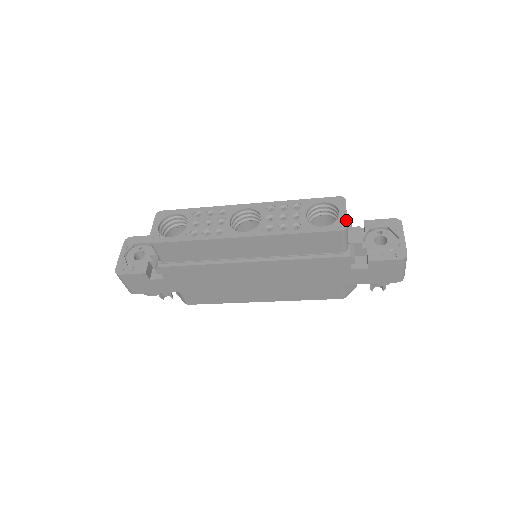
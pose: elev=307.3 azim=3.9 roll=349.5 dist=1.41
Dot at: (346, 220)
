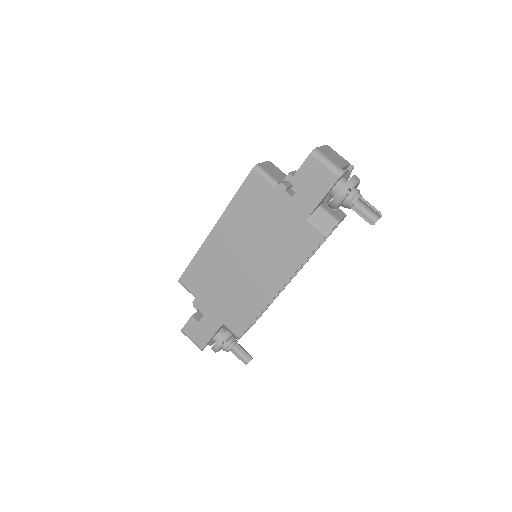
Dot at: (259, 164)
